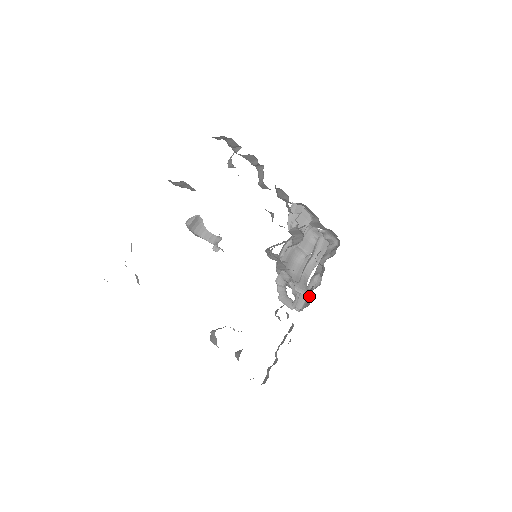
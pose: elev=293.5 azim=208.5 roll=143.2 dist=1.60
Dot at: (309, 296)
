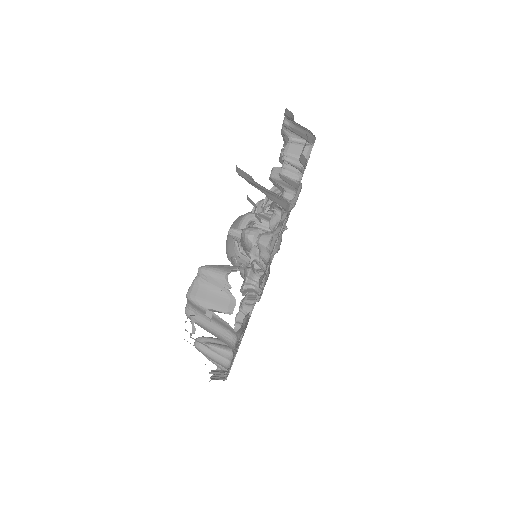
Dot at: occluded
